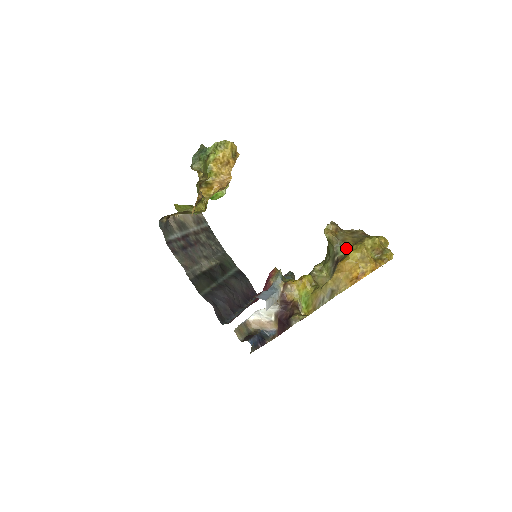
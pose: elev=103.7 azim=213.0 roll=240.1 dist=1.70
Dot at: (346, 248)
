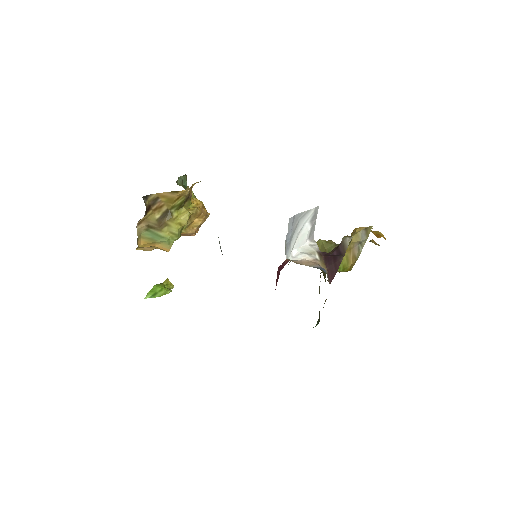
Dot at: occluded
